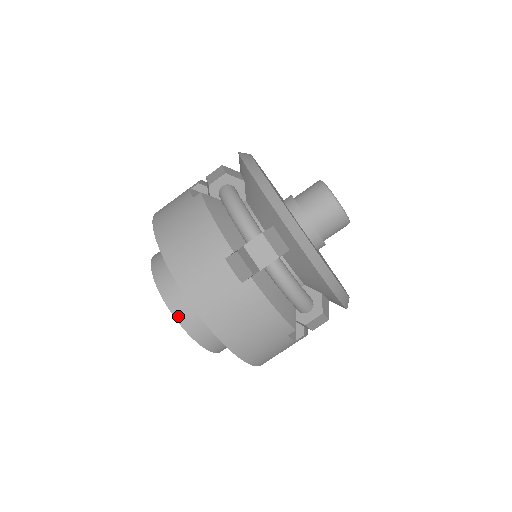
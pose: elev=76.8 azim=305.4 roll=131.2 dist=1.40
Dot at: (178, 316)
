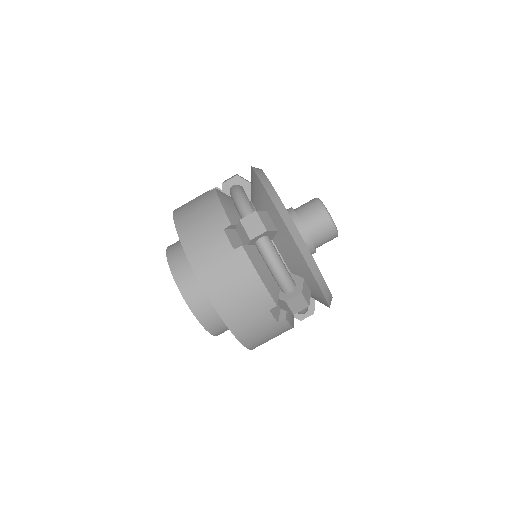
Dot at: (180, 284)
